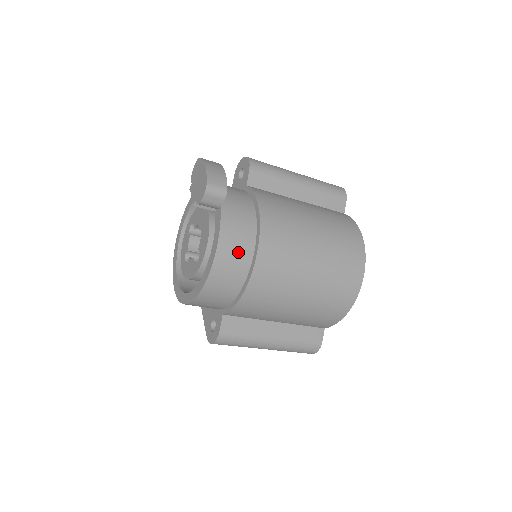
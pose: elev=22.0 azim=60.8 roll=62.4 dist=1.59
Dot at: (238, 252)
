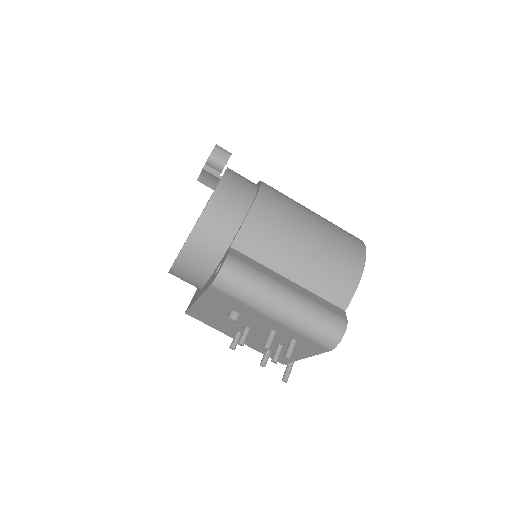
Dot at: (244, 181)
